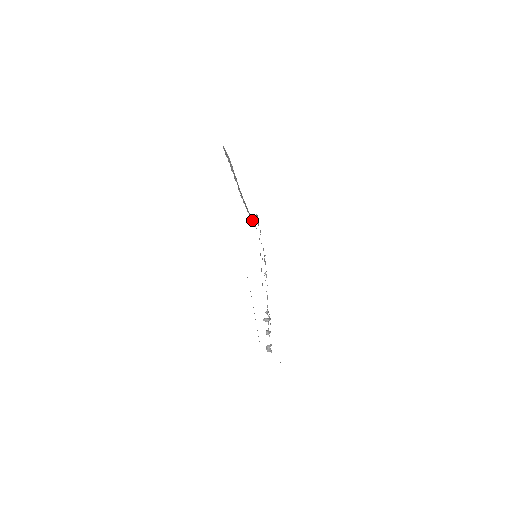
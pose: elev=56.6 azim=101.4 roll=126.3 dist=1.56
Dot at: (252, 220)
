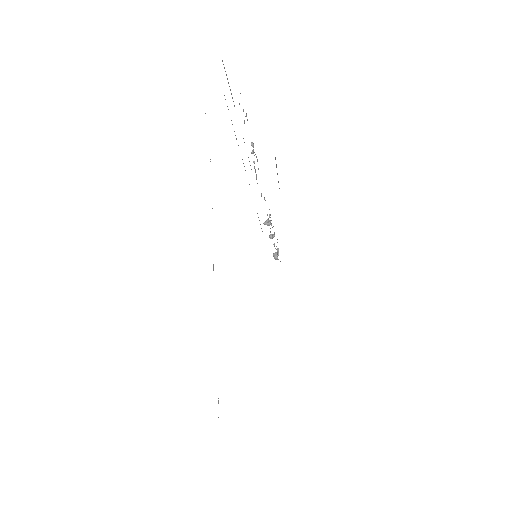
Dot at: occluded
